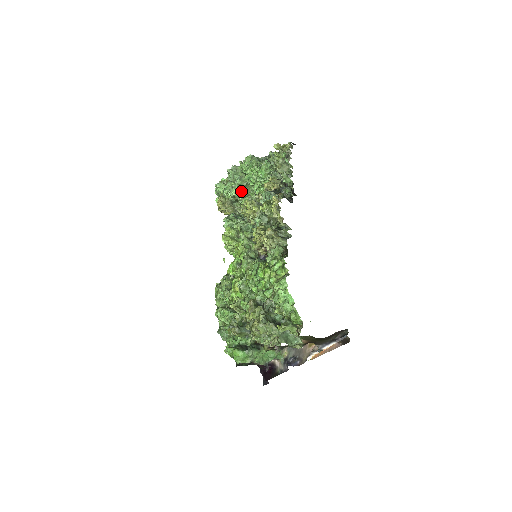
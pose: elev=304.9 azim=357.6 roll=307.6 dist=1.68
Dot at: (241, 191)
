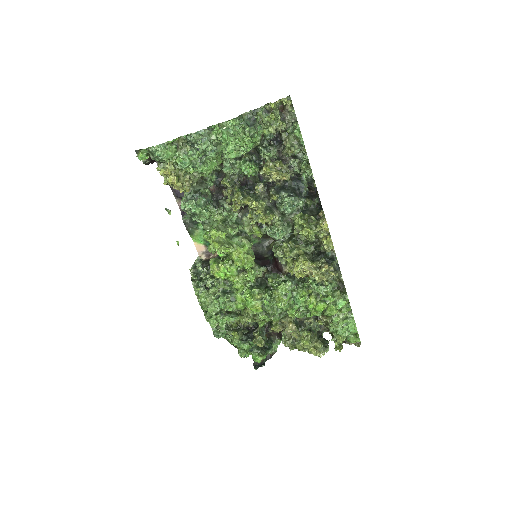
Dot at: (214, 165)
